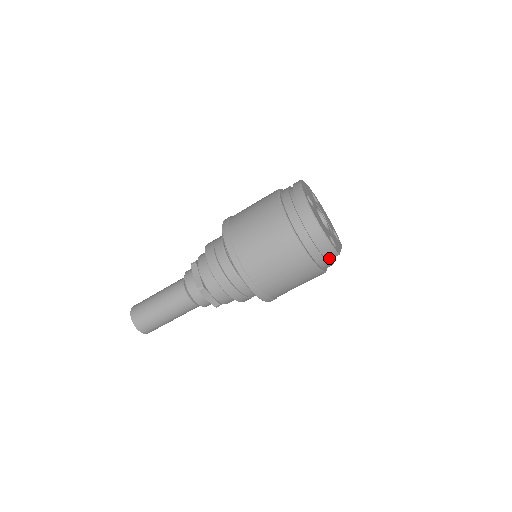
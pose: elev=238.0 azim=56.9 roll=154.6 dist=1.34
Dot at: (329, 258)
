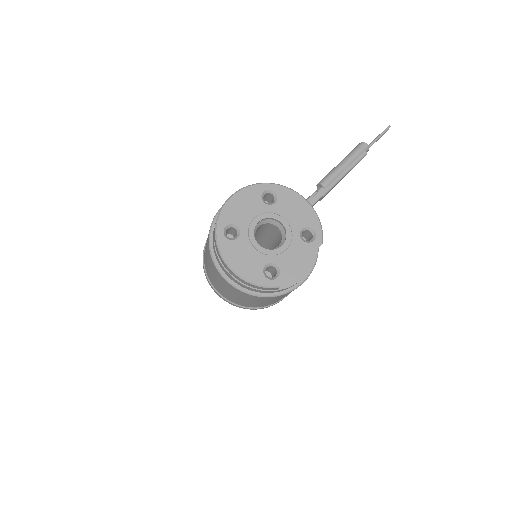
Dot at: occluded
